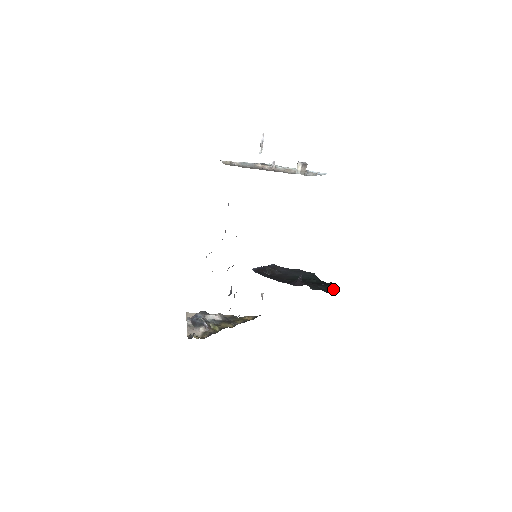
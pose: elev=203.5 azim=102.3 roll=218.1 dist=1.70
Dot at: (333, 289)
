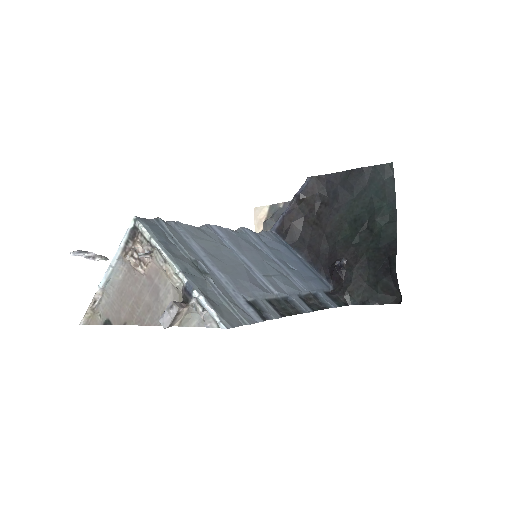
Dot at: (394, 287)
